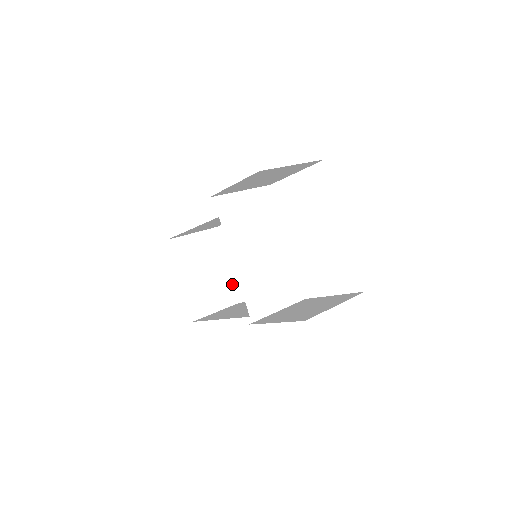
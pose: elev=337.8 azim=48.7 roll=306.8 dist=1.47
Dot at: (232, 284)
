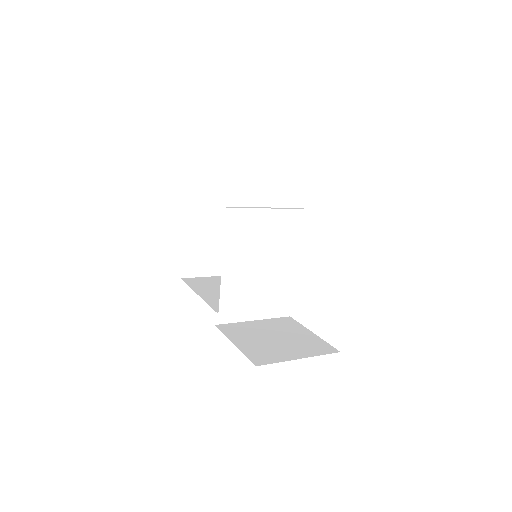
Dot at: occluded
